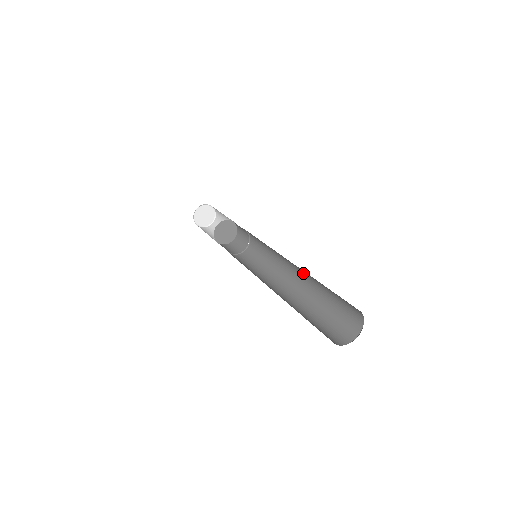
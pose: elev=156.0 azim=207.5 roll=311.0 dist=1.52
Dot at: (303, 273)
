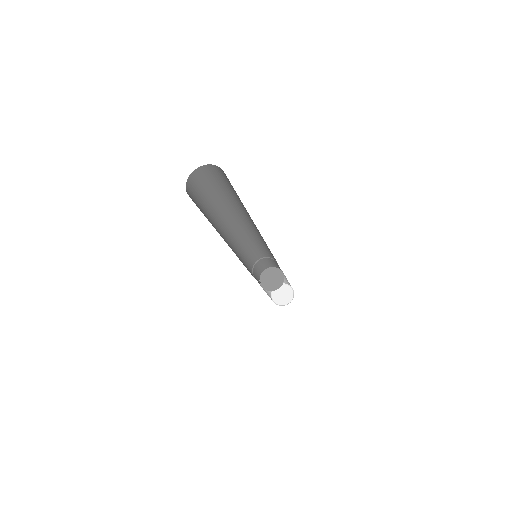
Dot at: occluded
